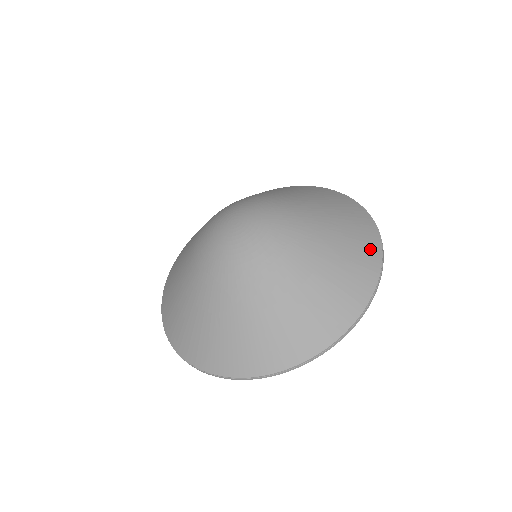
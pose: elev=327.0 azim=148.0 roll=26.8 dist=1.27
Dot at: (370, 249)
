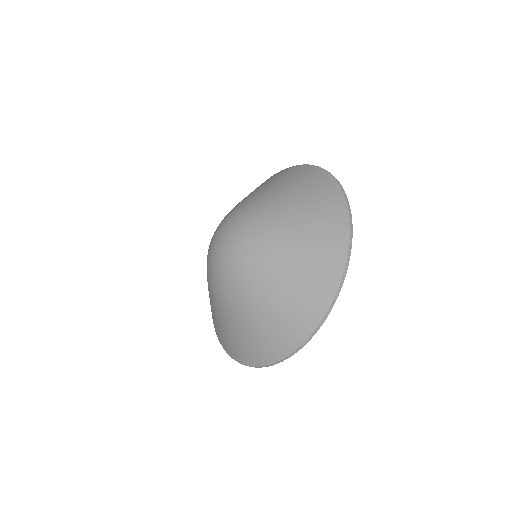
Dot at: (329, 275)
